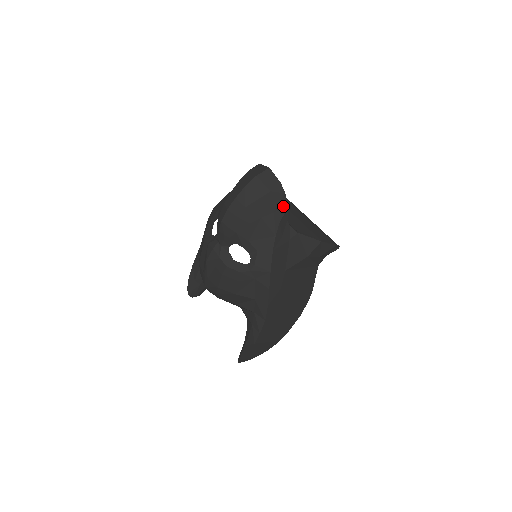
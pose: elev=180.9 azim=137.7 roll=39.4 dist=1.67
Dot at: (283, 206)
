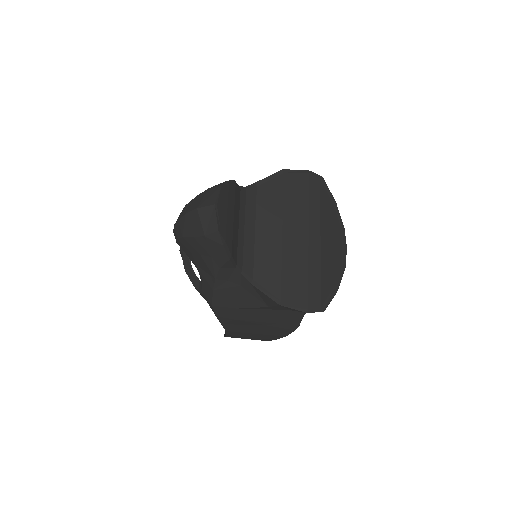
Dot at: (222, 256)
